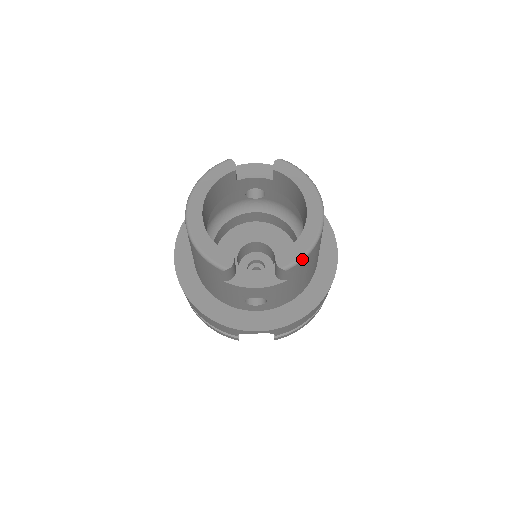
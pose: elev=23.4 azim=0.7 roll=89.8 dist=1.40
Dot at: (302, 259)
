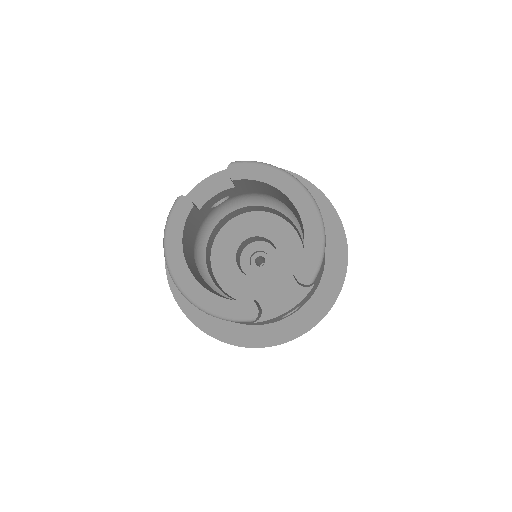
Dot at: (321, 261)
